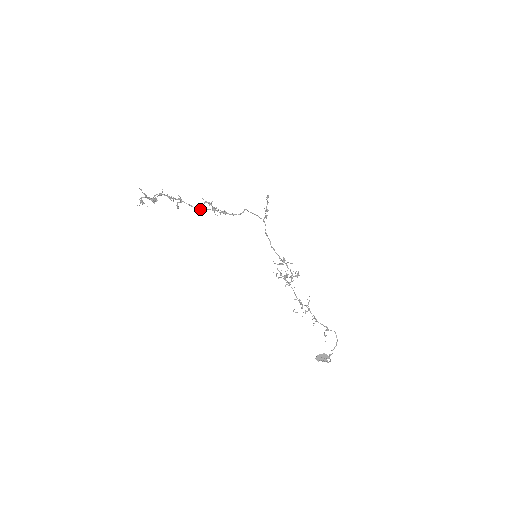
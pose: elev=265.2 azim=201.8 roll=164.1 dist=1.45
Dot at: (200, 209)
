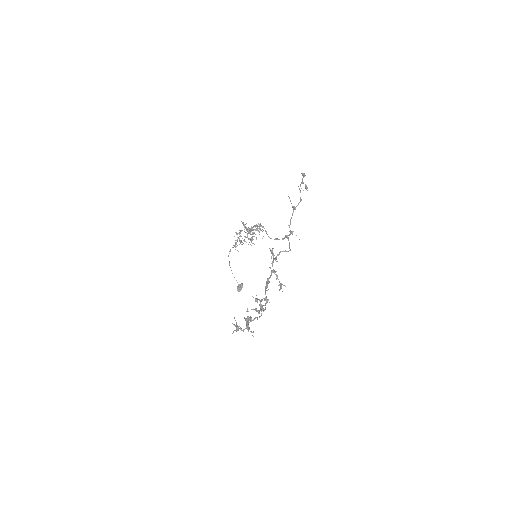
Dot at: occluded
